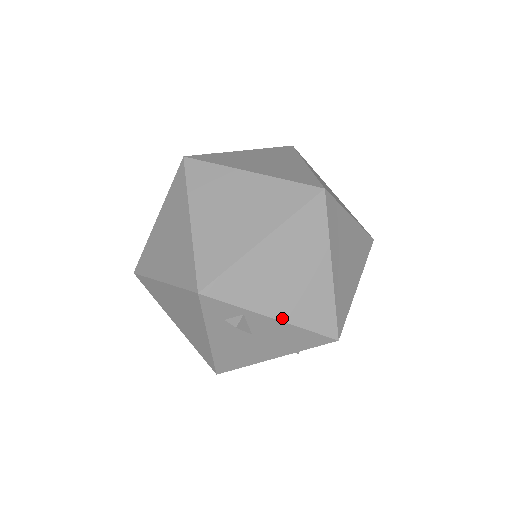
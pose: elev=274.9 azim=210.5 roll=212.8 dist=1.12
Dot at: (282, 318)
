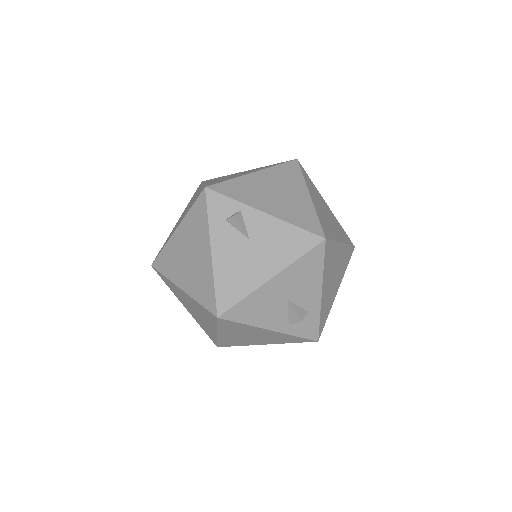
Dot at: (273, 214)
